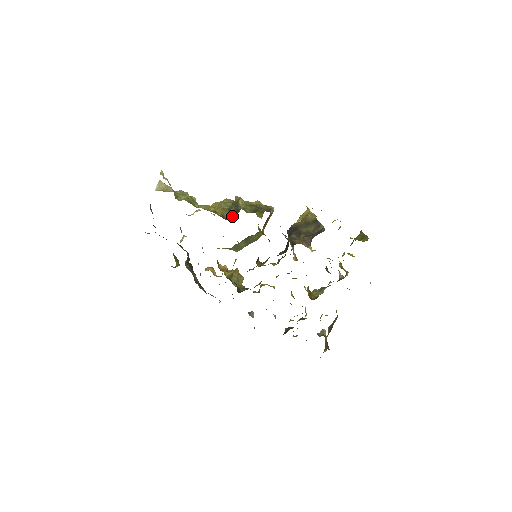
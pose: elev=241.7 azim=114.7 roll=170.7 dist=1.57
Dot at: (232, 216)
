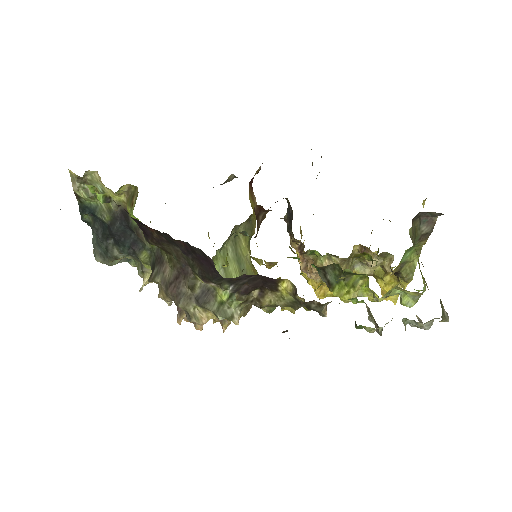
Dot at: occluded
